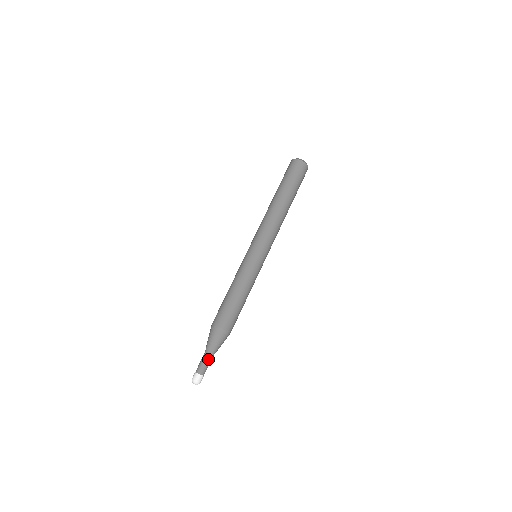
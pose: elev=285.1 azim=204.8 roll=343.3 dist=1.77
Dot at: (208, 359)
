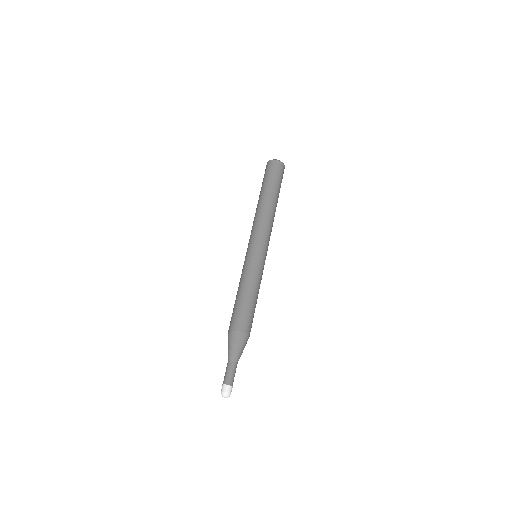
Dot at: (234, 367)
